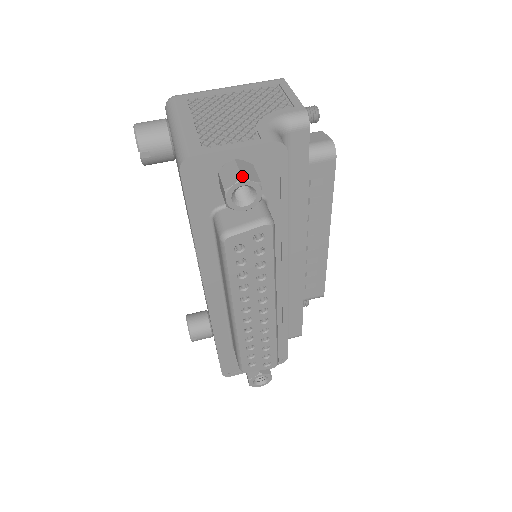
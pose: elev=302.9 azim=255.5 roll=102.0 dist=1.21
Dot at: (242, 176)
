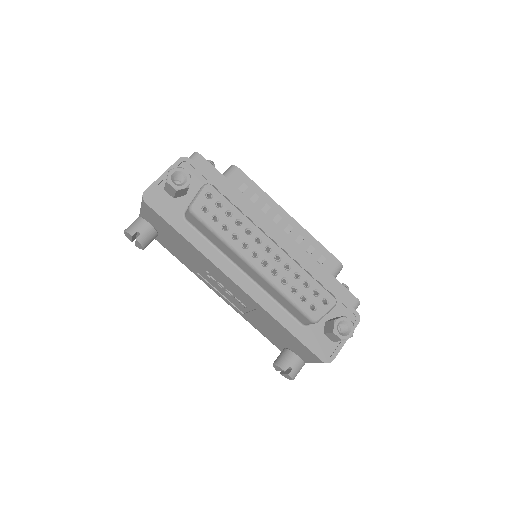
Dot at: (169, 170)
